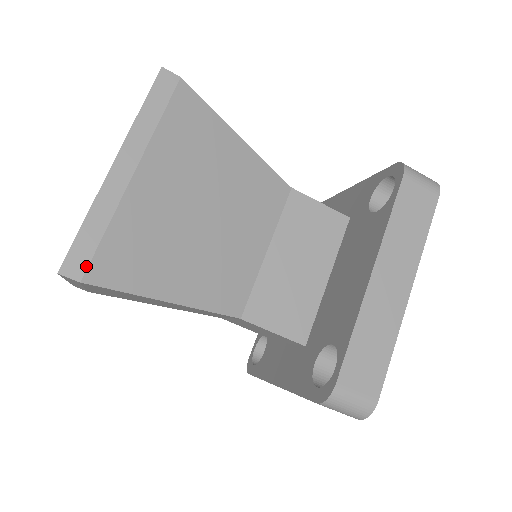
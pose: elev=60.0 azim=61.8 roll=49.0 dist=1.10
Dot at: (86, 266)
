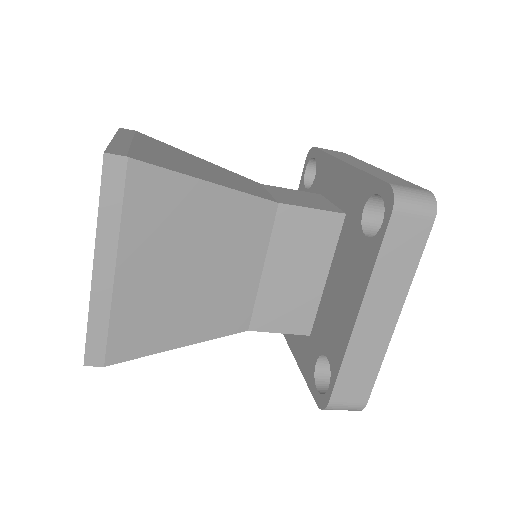
Dot at: (104, 355)
